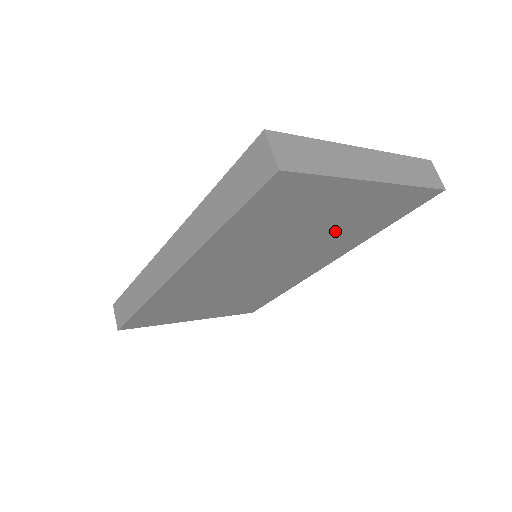
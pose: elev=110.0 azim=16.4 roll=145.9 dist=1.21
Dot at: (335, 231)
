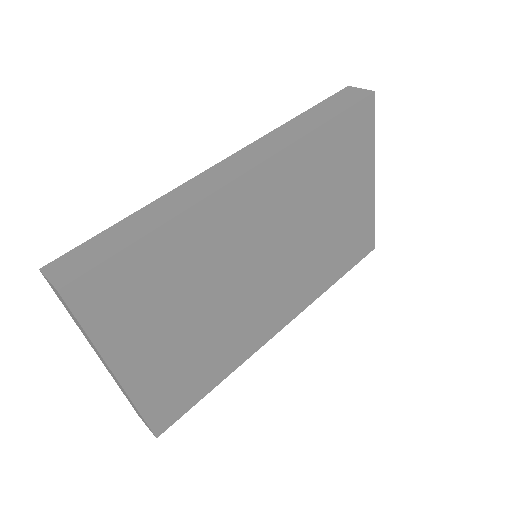
Dot at: (328, 241)
